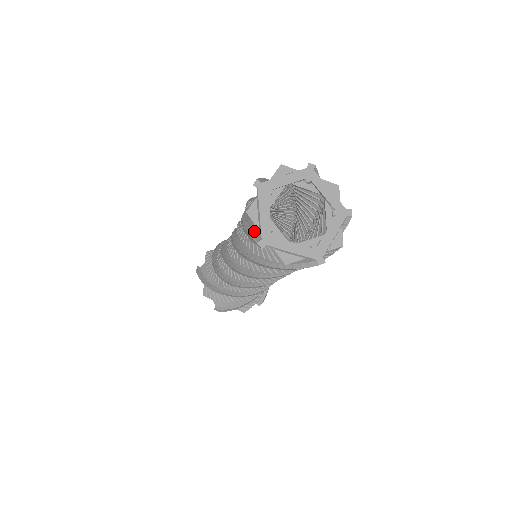
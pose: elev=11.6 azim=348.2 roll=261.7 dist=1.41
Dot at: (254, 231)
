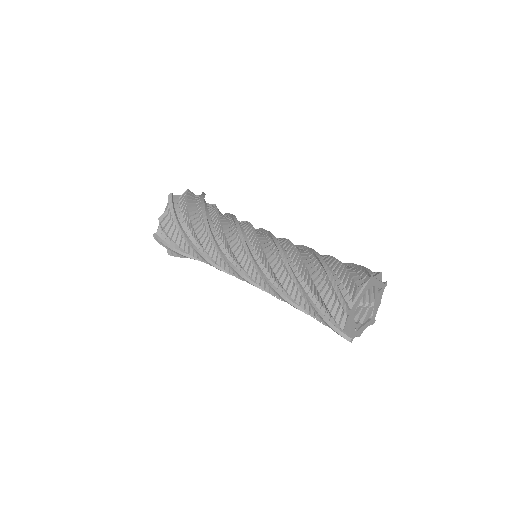
Dot at: (346, 297)
